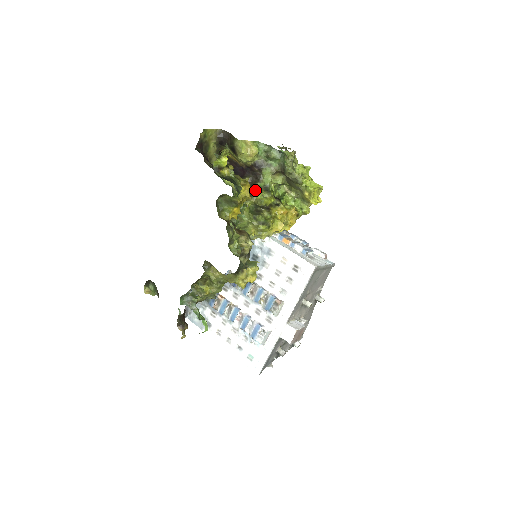
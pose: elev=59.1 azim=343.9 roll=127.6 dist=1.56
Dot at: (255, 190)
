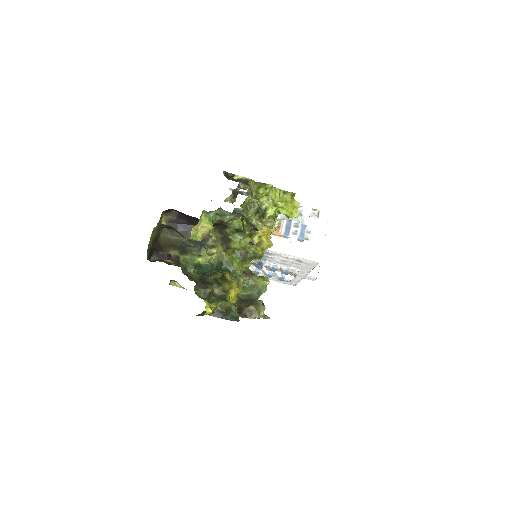
Dot at: (228, 238)
